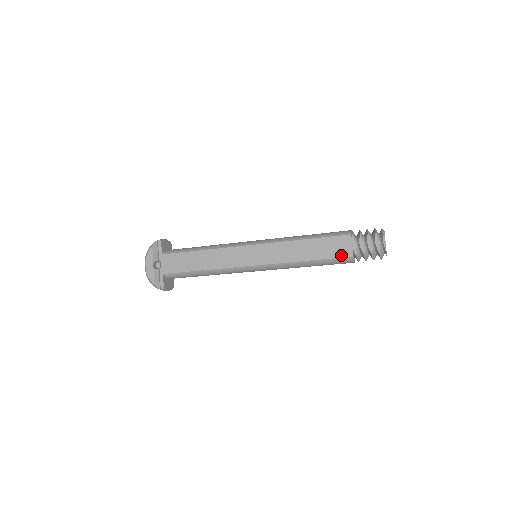
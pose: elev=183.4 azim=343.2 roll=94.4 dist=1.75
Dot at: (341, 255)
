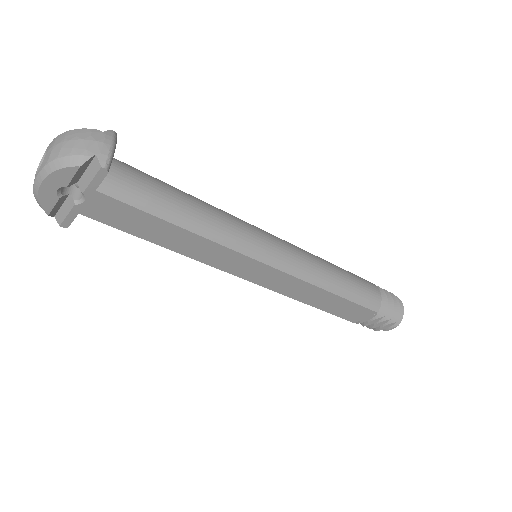
Dot at: (346, 318)
